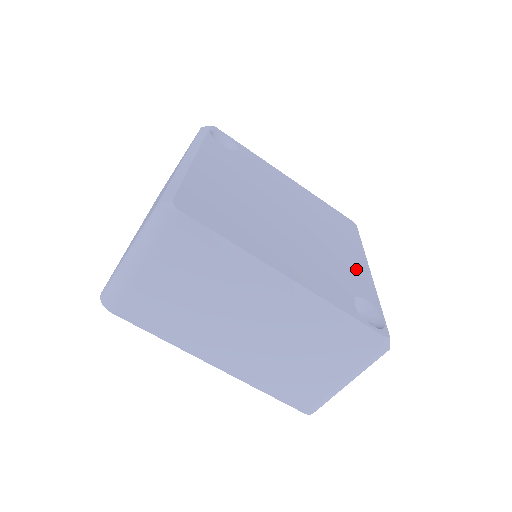
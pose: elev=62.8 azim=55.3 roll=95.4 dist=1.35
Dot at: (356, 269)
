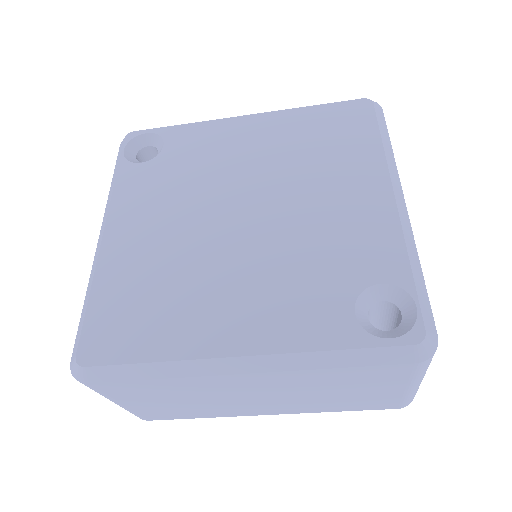
Dot at: (365, 221)
